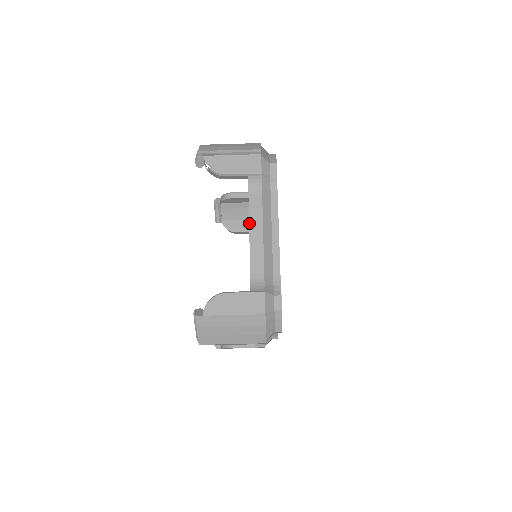
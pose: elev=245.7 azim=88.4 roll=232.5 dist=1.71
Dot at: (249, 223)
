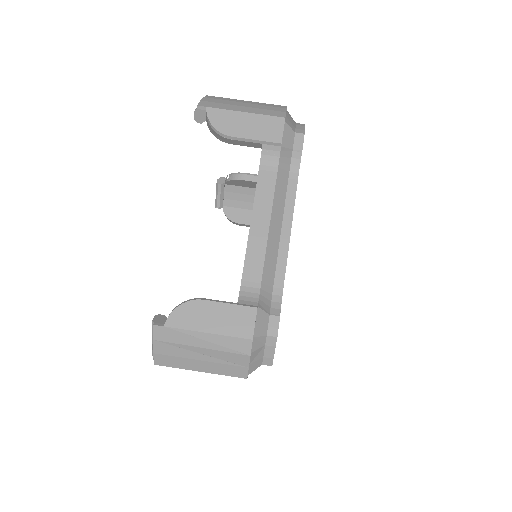
Dot at: occluded
